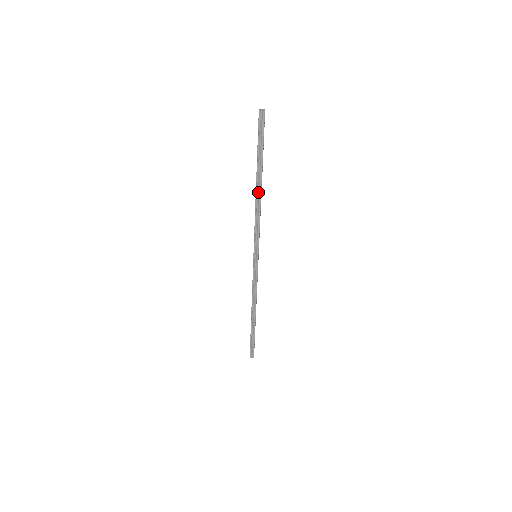
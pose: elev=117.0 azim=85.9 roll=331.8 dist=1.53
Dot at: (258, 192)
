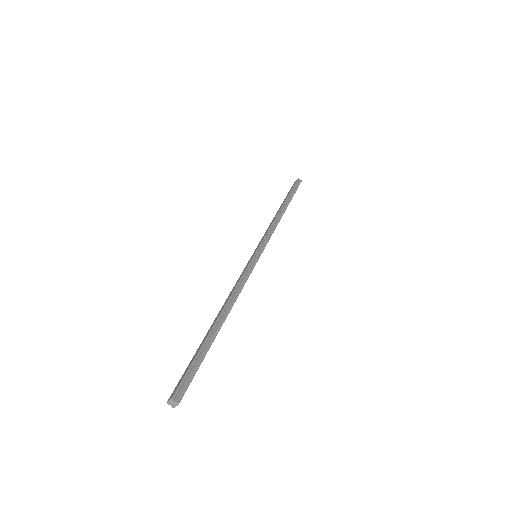
Dot at: occluded
